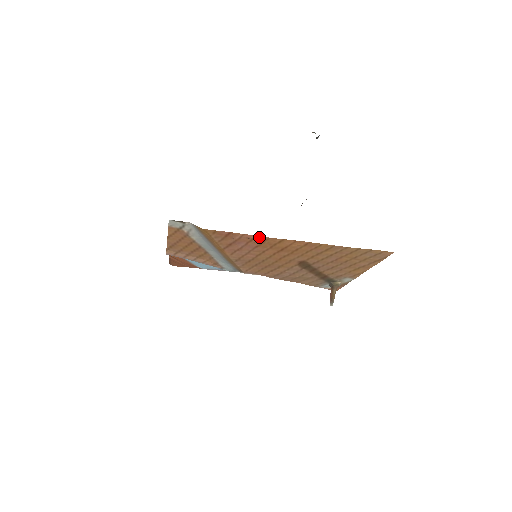
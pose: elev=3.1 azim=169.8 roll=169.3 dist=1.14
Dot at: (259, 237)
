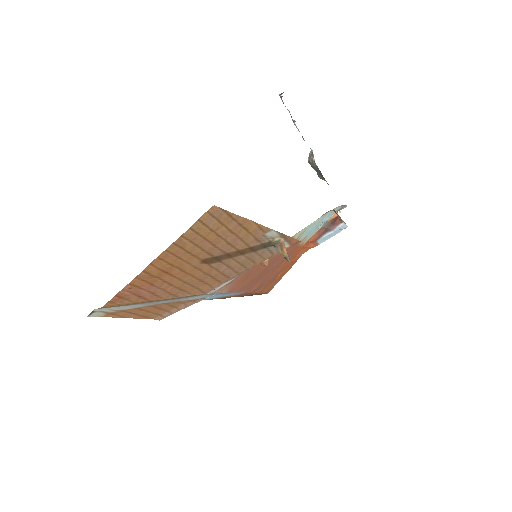
Dot at: (132, 283)
